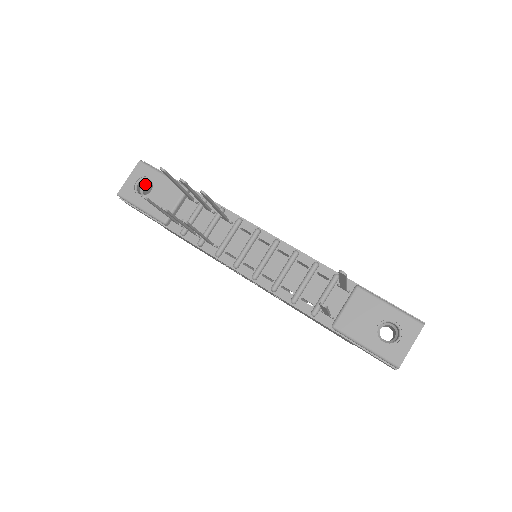
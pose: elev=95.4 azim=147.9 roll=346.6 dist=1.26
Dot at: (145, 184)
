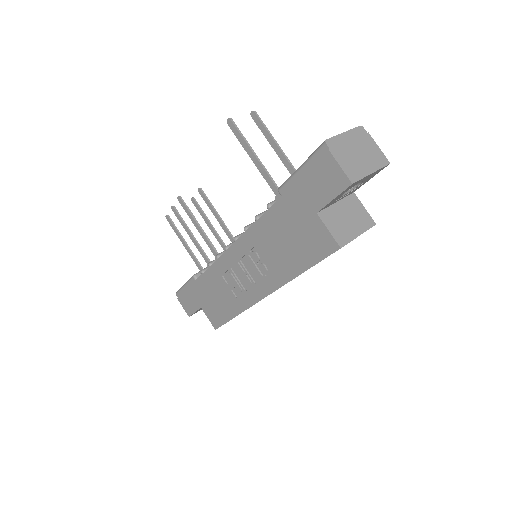
Dot at: occluded
